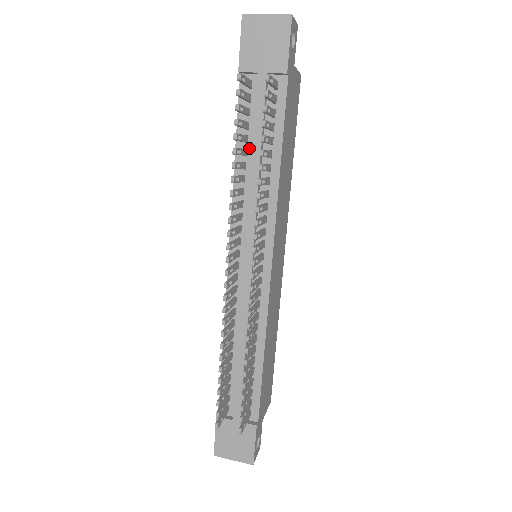
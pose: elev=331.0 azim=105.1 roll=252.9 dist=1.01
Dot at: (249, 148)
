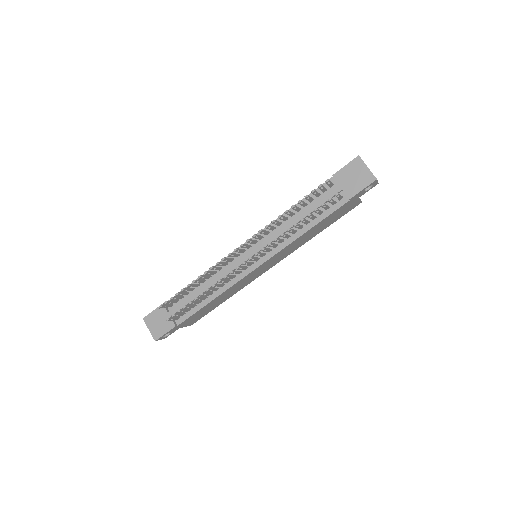
Dot at: (302, 210)
